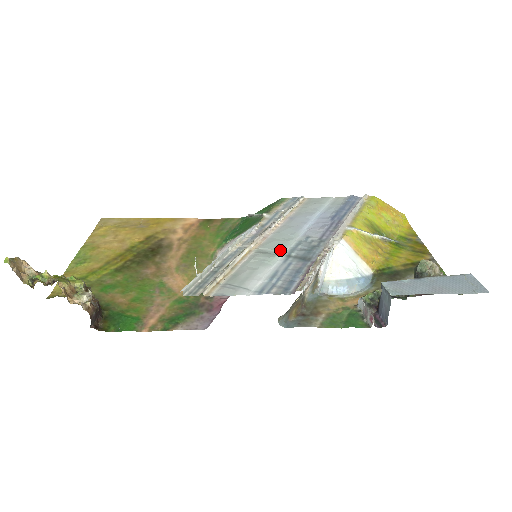
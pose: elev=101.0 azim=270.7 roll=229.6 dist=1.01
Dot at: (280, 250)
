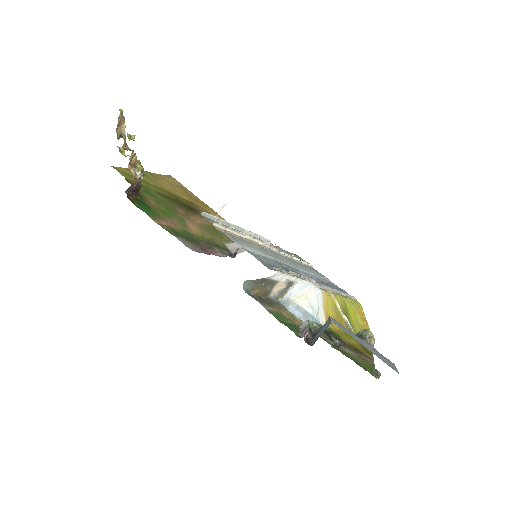
Dot at: (277, 258)
